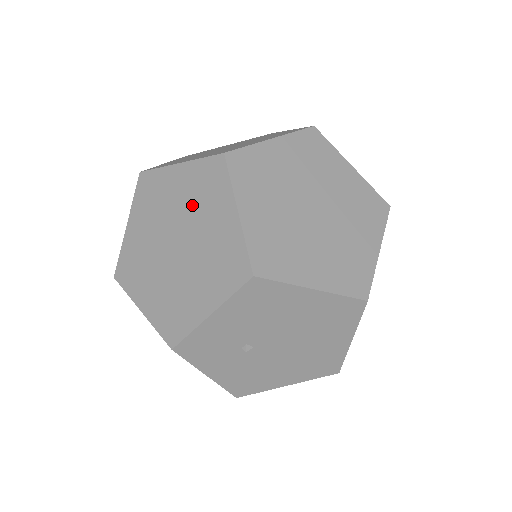
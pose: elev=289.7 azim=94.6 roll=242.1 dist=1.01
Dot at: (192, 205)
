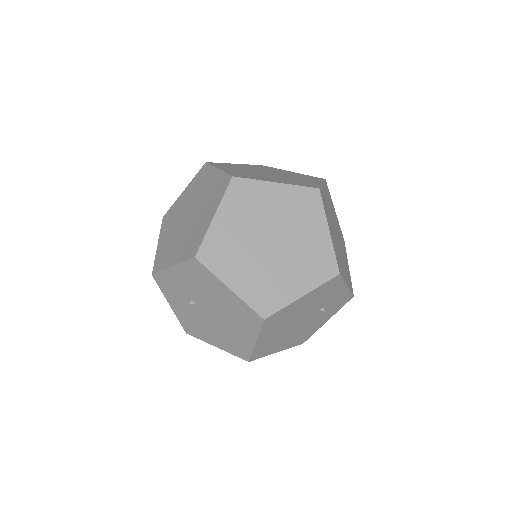
Dot at: (206, 198)
